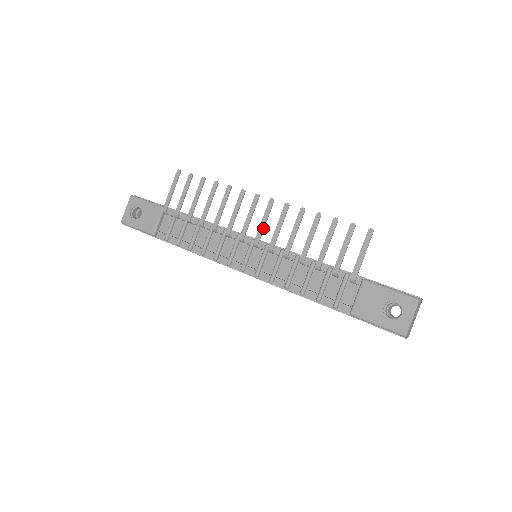
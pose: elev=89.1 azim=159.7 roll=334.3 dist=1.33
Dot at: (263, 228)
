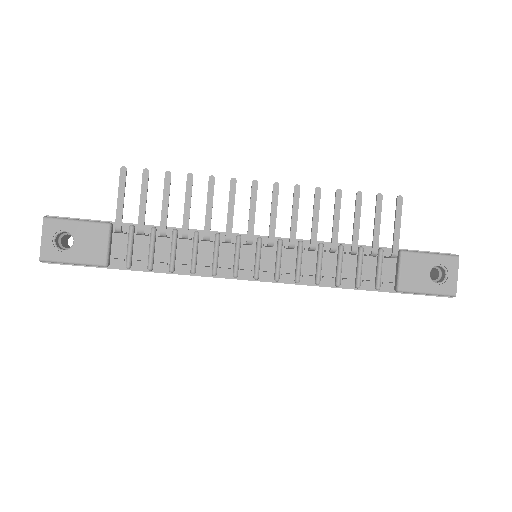
Dot at: (275, 221)
